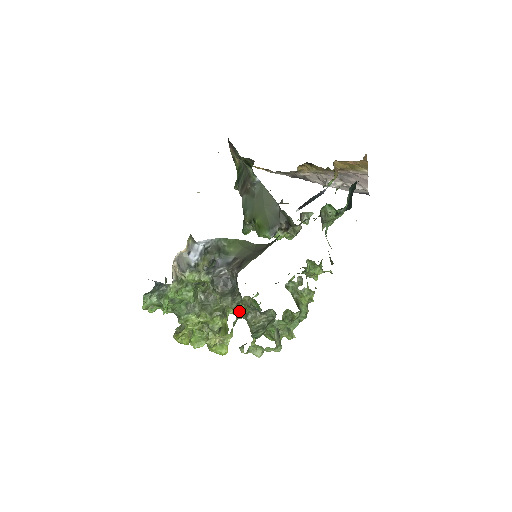
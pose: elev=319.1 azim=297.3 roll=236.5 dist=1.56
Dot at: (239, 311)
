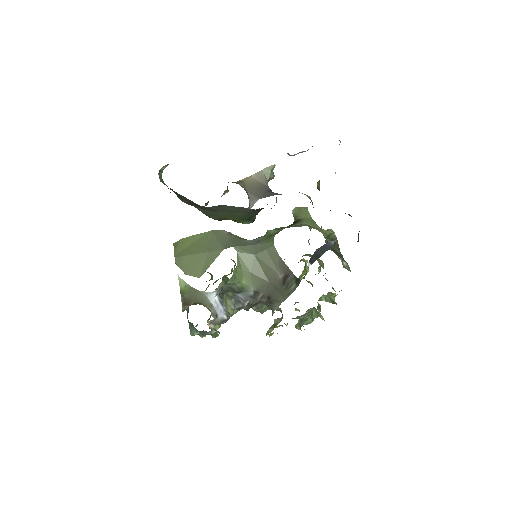
Dot at: occluded
